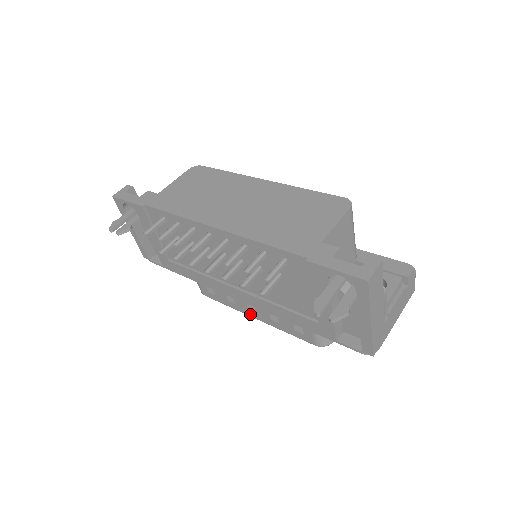
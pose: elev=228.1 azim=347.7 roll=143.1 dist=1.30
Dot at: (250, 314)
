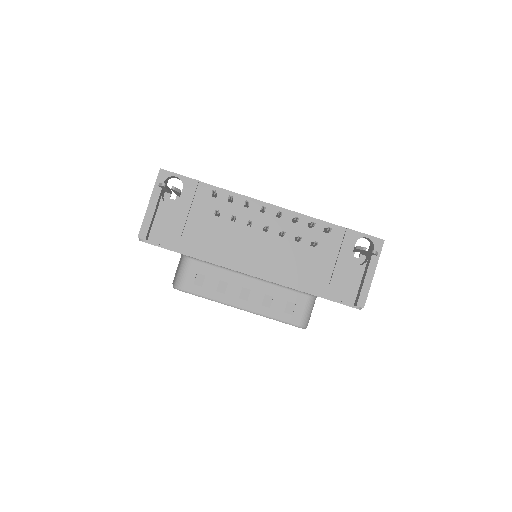
Dot at: (237, 303)
